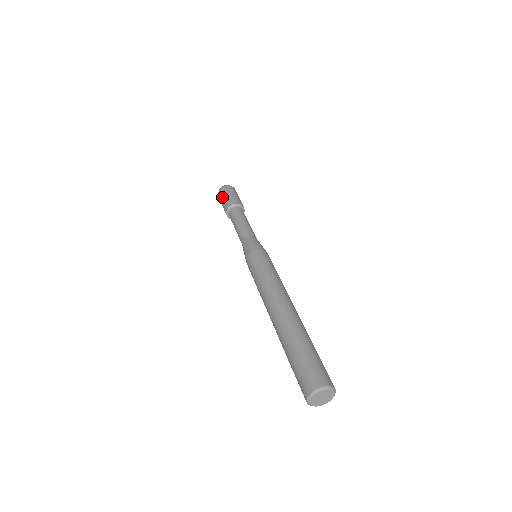
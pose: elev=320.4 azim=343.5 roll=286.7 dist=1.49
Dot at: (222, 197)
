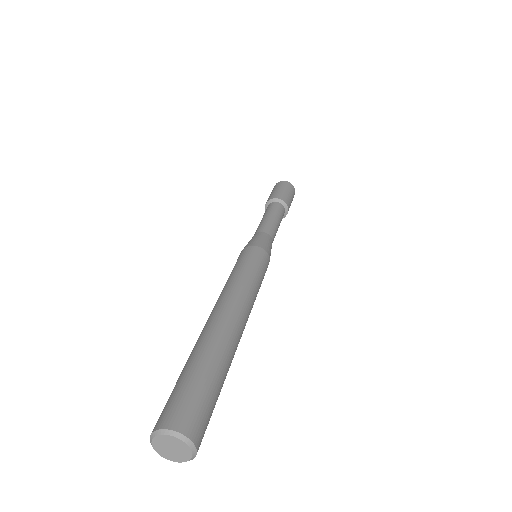
Dot at: (274, 188)
